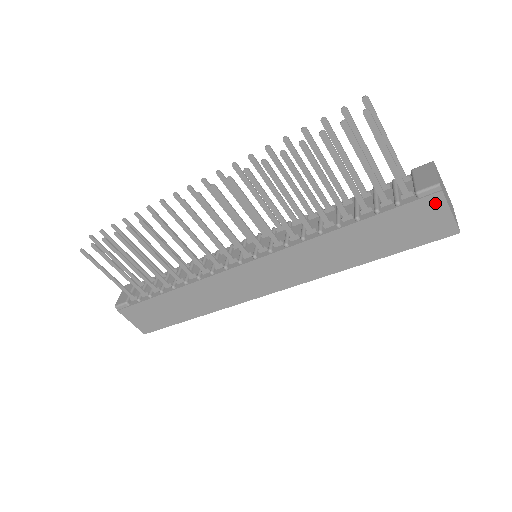
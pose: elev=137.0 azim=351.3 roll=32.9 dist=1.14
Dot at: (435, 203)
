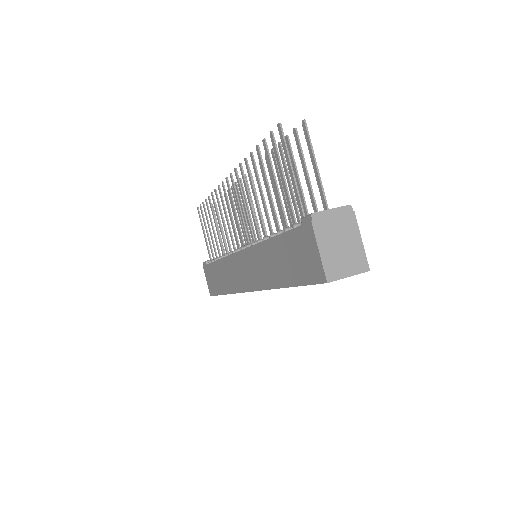
Dot at: (309, 235)
